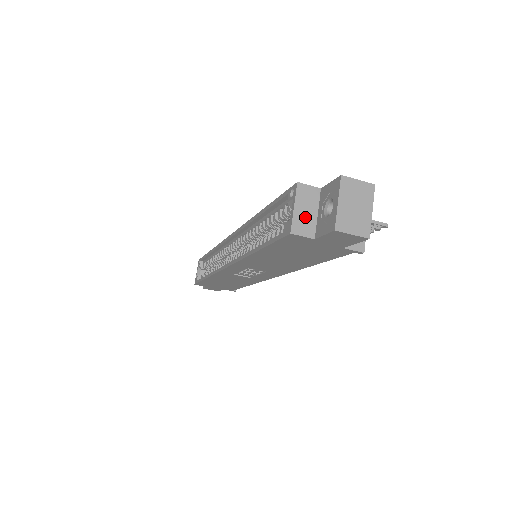
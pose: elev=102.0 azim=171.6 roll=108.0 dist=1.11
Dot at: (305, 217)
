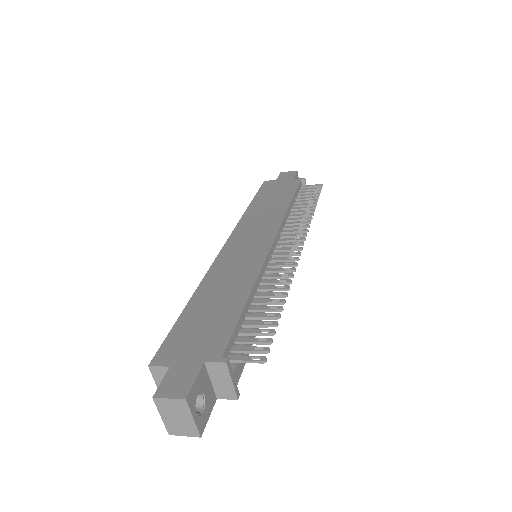
Dot at: occluded
